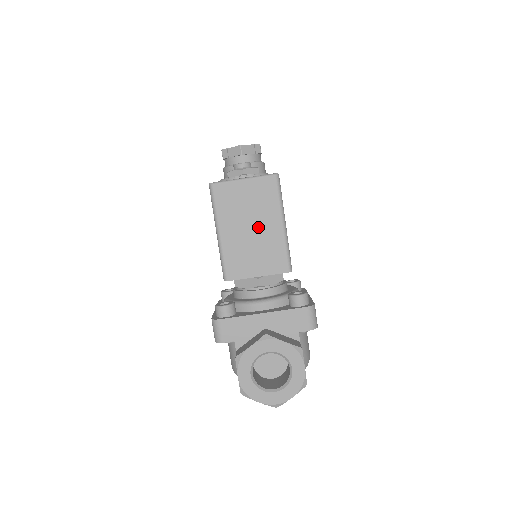
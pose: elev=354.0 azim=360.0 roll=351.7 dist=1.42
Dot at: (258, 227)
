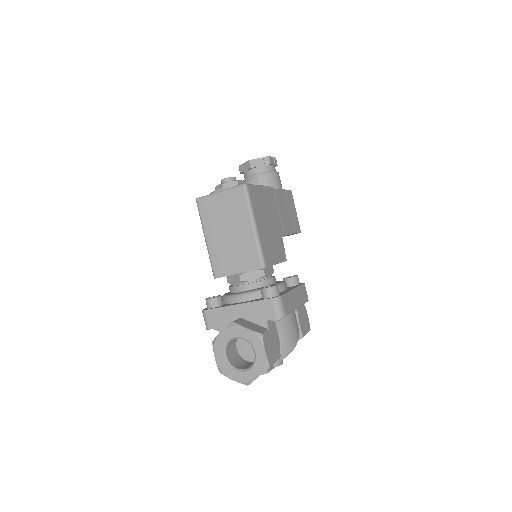
Dot at: (234, 231)
